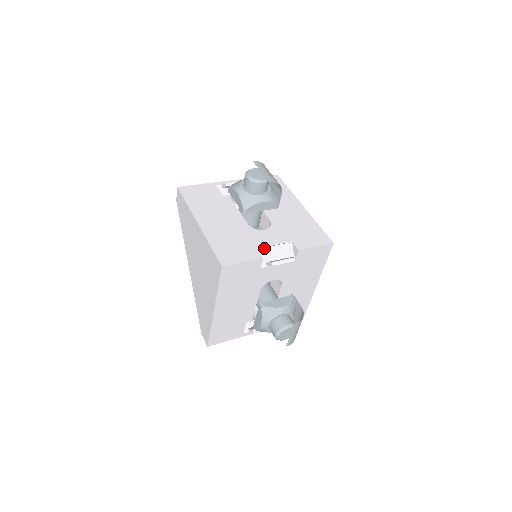
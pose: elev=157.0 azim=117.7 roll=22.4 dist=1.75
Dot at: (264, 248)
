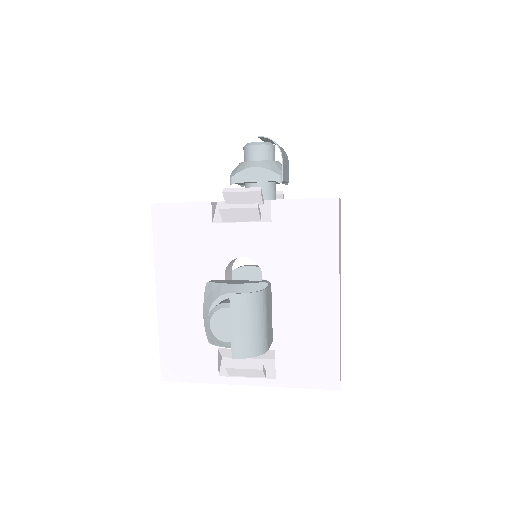
Dot at: (226, 201)
